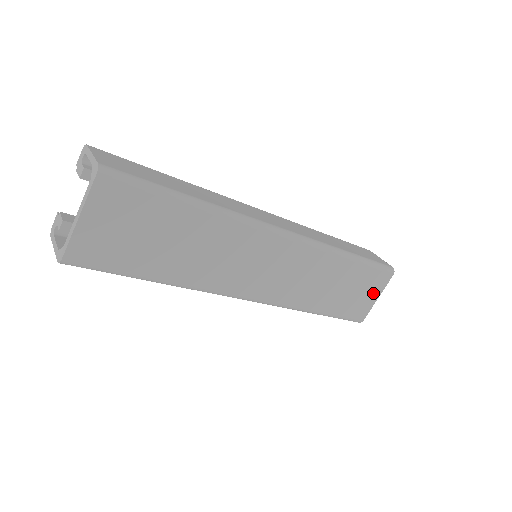
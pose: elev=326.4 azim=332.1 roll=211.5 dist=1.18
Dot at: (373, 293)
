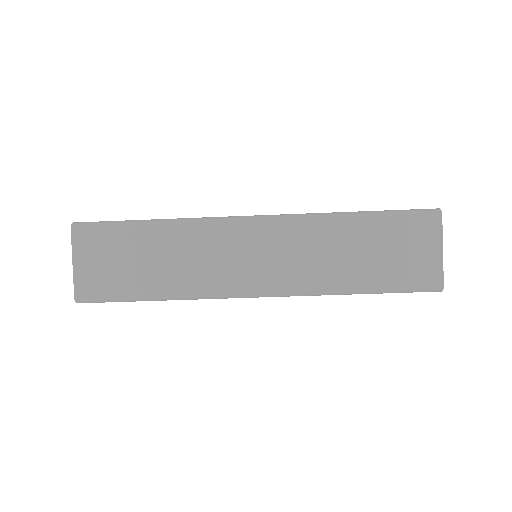
Dot at: (428, 246)
